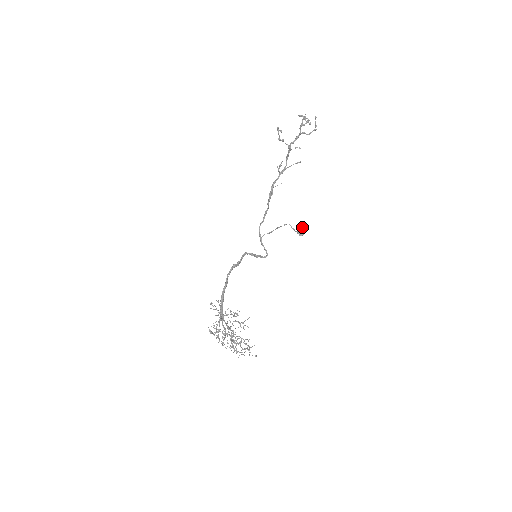
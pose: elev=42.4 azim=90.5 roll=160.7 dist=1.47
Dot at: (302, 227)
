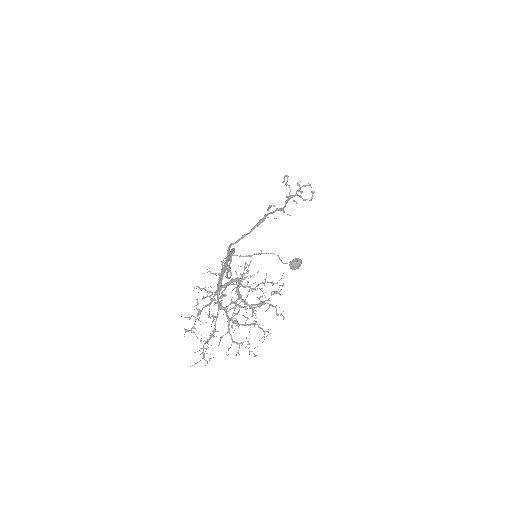
Dot at: (300, 260)
